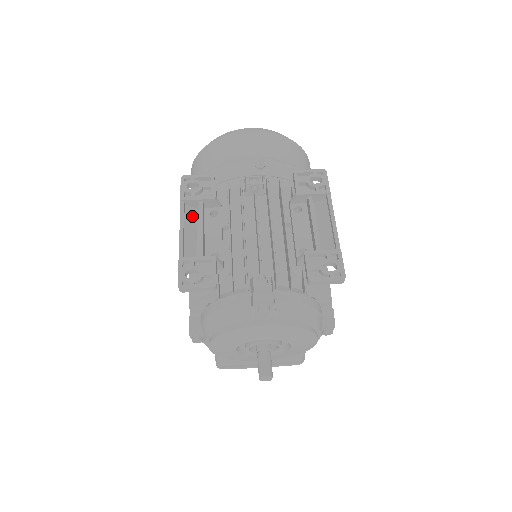
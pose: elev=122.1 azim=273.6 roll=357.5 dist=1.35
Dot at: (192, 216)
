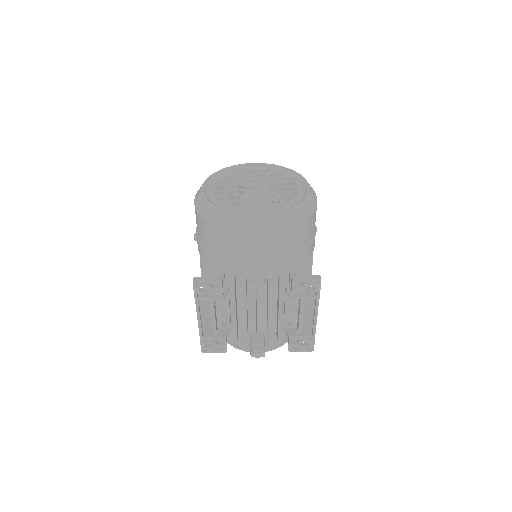
Dot at: (205, 301)
